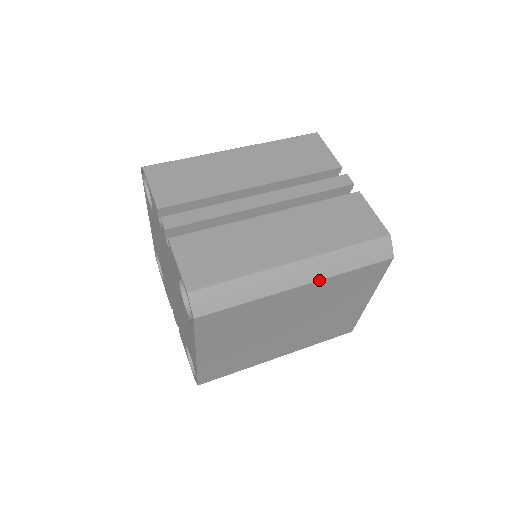
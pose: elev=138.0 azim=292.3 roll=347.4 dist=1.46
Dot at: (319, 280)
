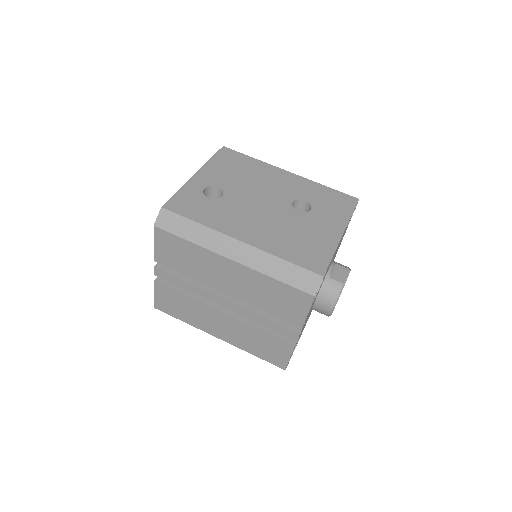
Dot at: occluded
